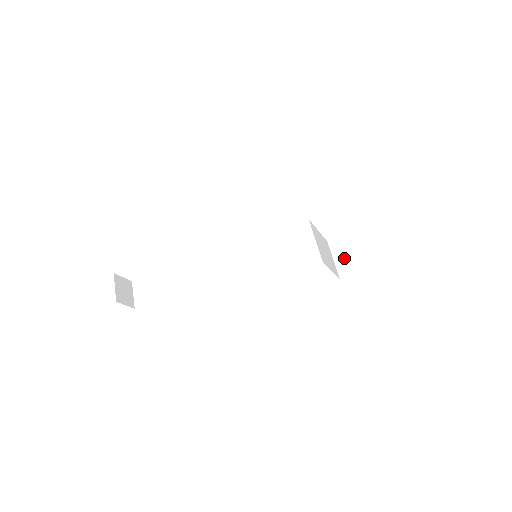
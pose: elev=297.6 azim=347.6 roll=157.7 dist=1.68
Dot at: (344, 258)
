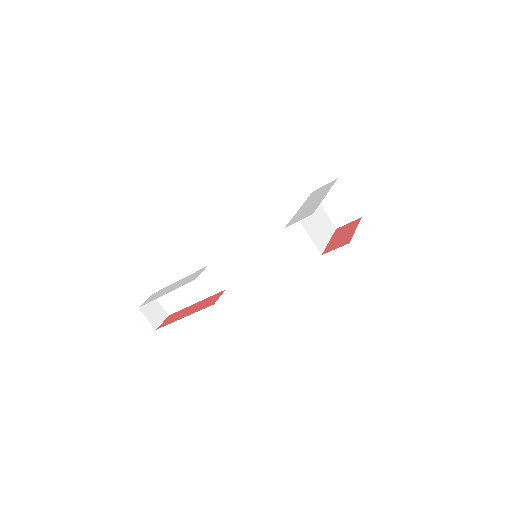
Dot at: (334, 208)
